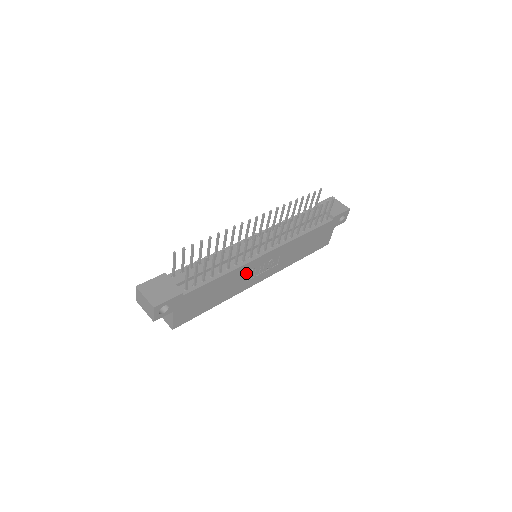
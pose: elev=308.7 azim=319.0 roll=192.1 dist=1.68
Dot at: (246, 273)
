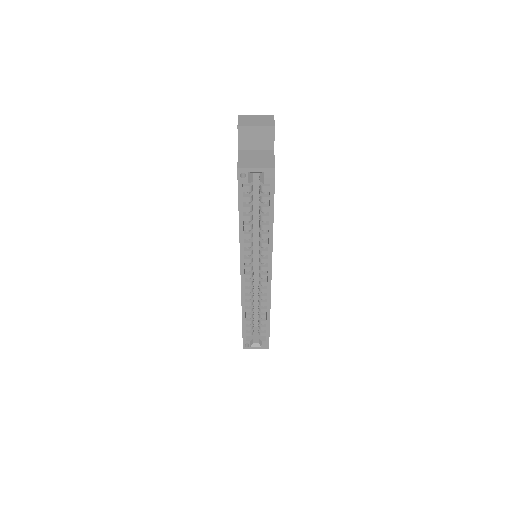
Dot at: occluded
